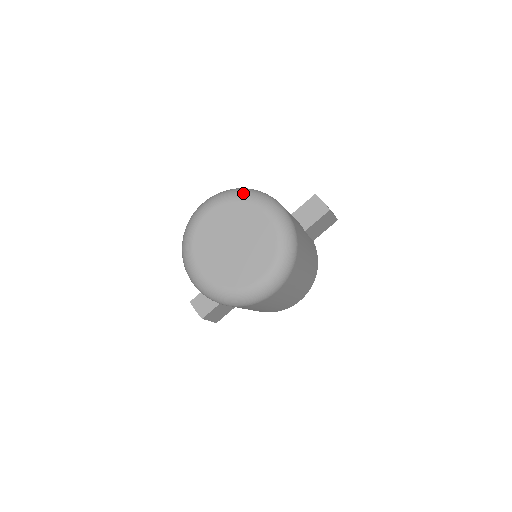
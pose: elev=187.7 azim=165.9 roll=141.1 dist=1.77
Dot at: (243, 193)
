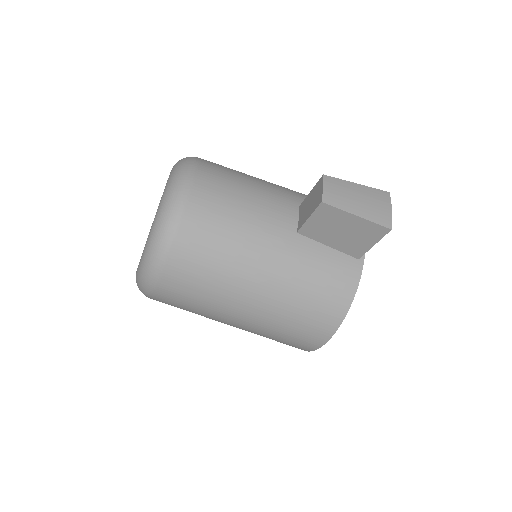
Dot at: (178, 161)
